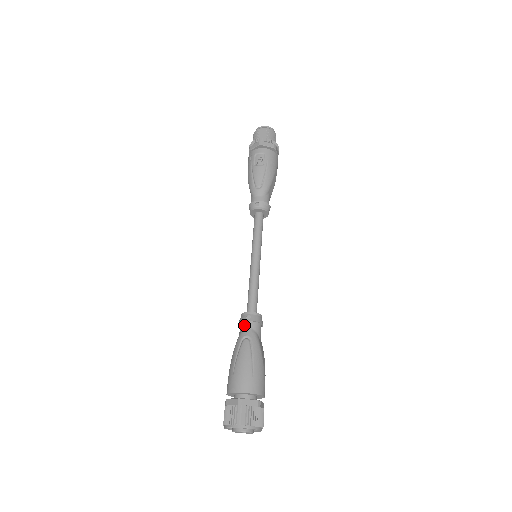
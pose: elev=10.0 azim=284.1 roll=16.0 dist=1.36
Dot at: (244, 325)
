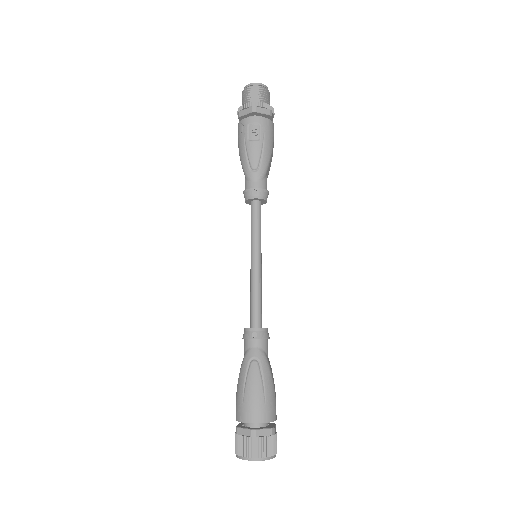
Dot at: (250, 343)
